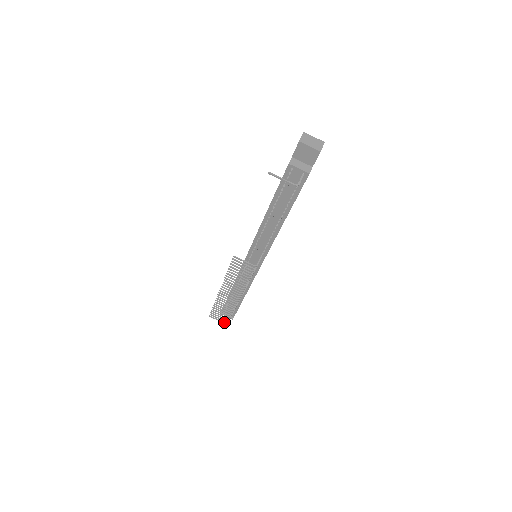
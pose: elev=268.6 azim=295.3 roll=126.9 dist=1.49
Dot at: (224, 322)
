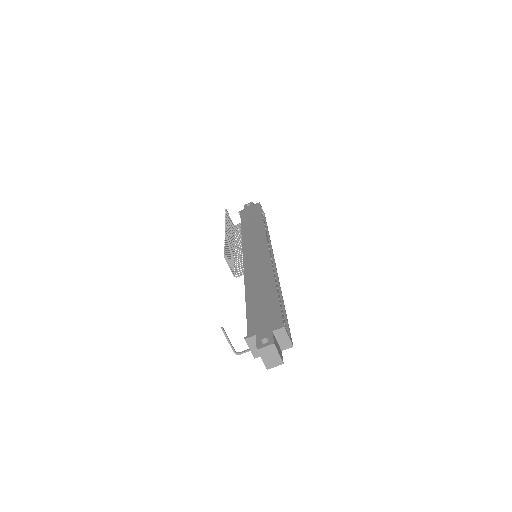
Dot at: occluded
